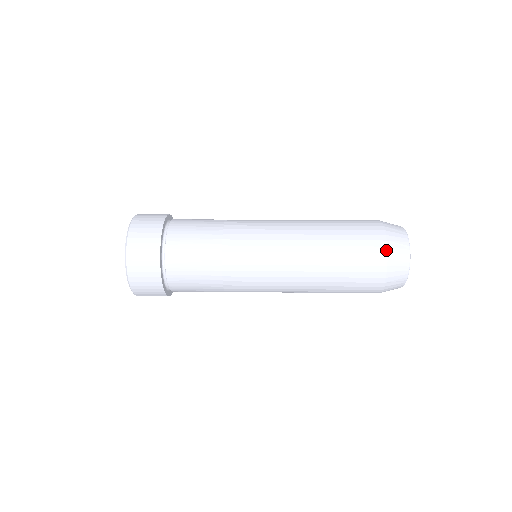
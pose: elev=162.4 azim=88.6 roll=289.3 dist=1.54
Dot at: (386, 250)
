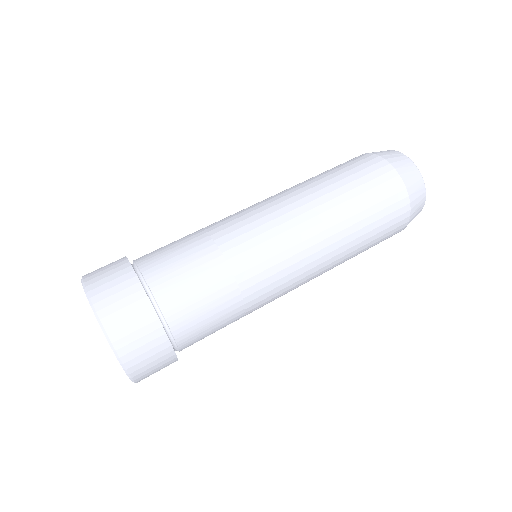
Dot at: (406, 225)
